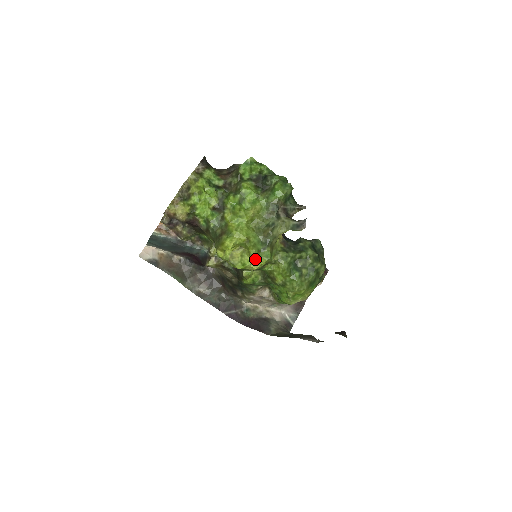
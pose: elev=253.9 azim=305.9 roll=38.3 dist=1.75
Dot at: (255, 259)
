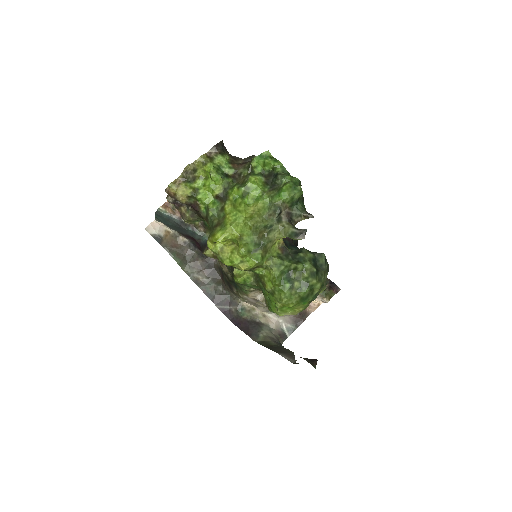
Dot at: (244, 259)
